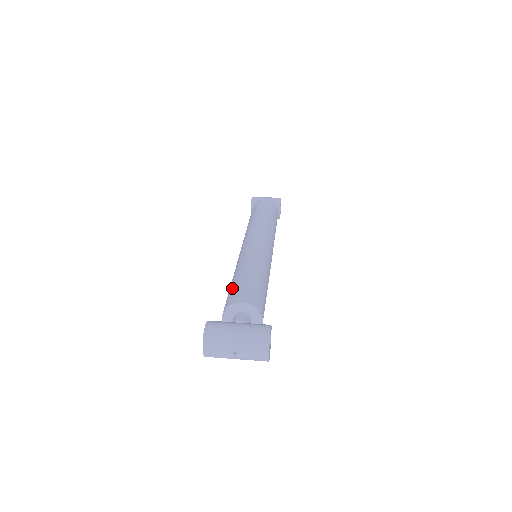
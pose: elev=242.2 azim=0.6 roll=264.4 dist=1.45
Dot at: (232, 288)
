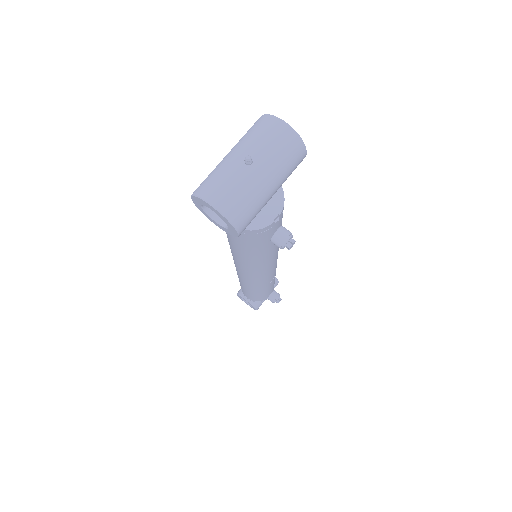
Dot at: occluded
